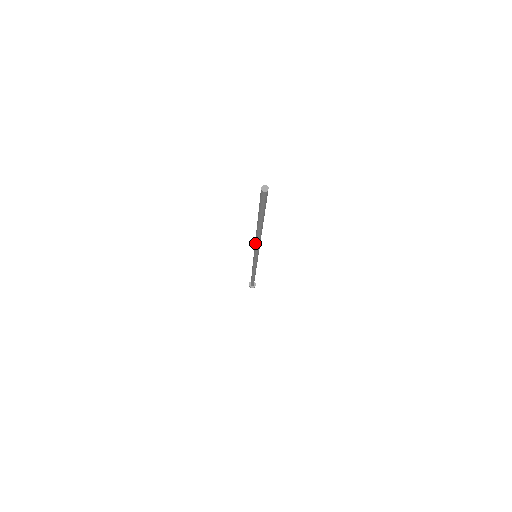
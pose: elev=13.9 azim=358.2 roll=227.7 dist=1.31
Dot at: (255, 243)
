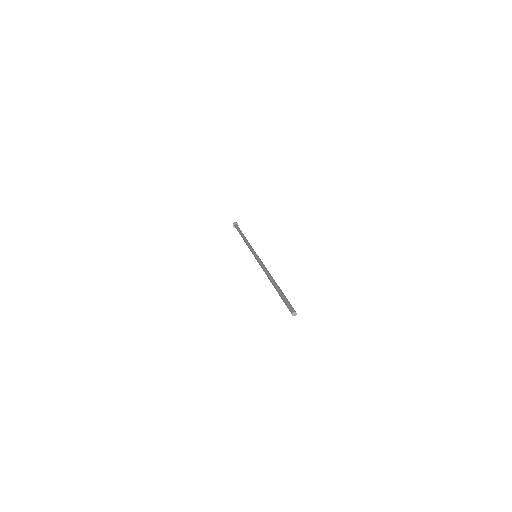
Dot at: occluded
